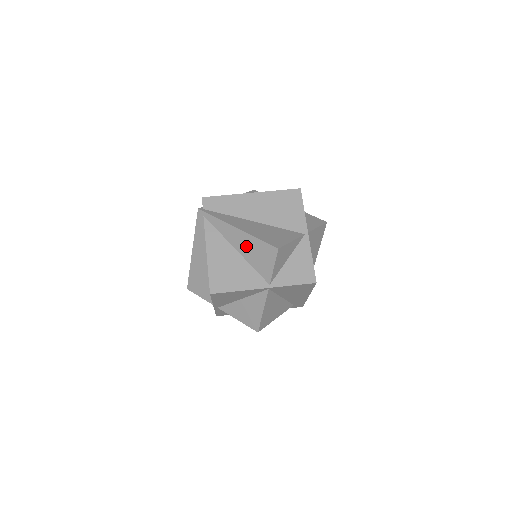
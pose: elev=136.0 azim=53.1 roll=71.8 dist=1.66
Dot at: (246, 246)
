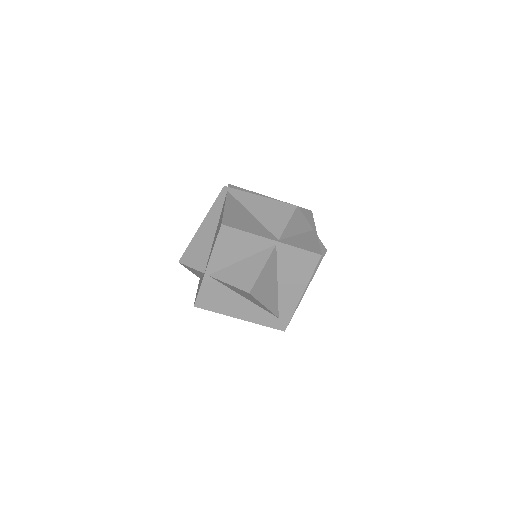
Dot at: (264, 209)
